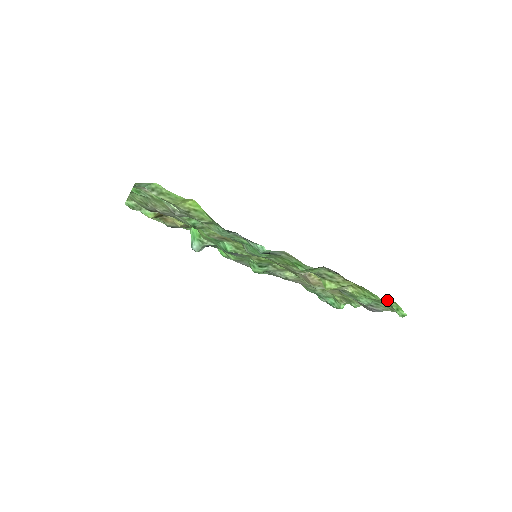
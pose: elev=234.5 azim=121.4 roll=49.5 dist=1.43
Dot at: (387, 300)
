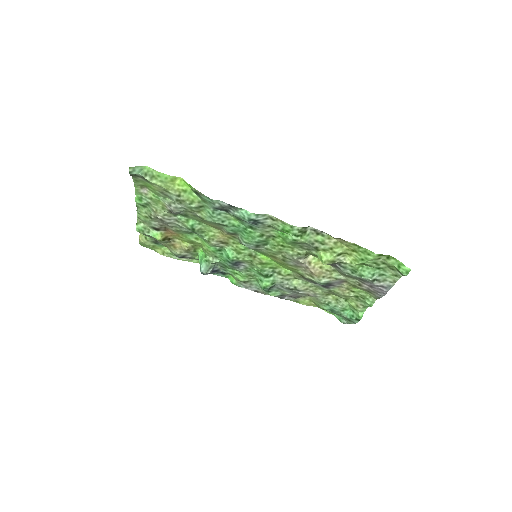
Dot at: (385, 258)
